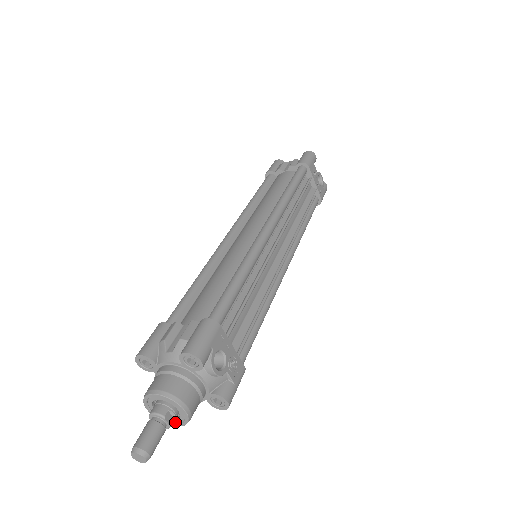
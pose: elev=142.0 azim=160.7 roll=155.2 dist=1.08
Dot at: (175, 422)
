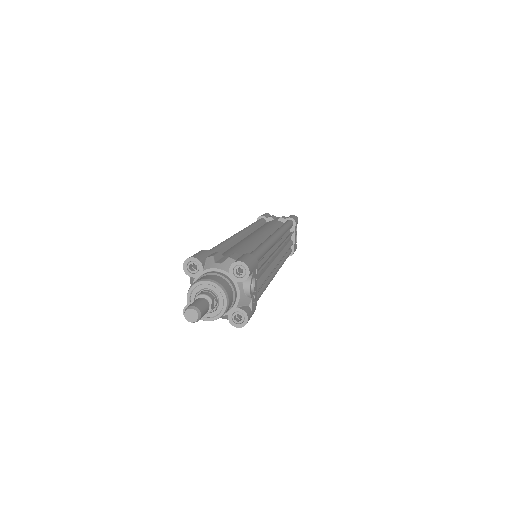
Dot at: (206, 316)
